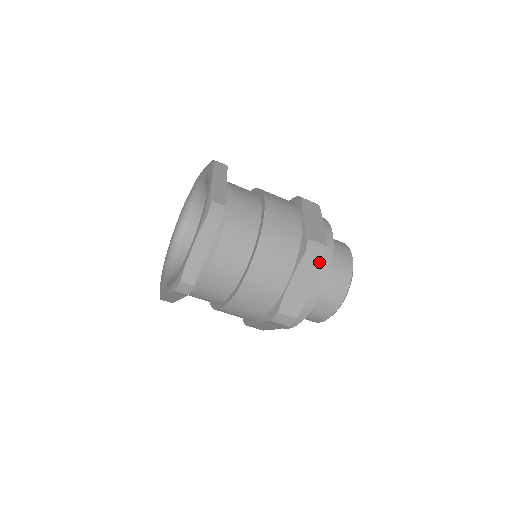
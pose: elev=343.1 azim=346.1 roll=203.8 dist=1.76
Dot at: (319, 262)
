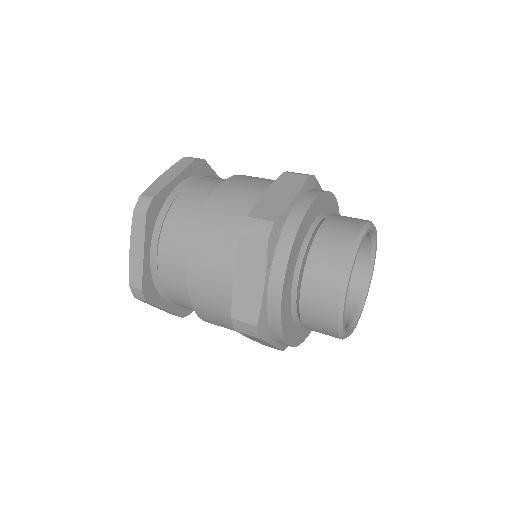
Dot at: (256, 338)
